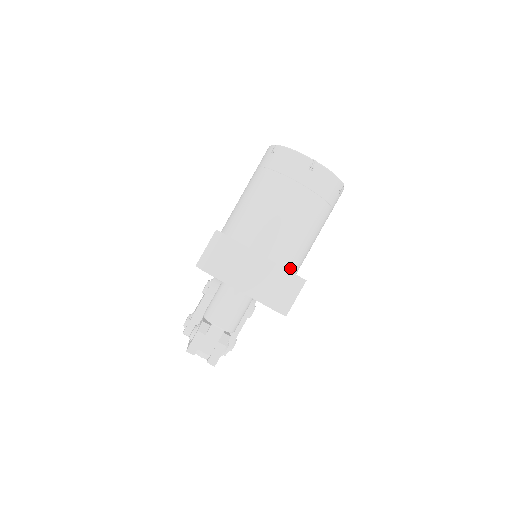
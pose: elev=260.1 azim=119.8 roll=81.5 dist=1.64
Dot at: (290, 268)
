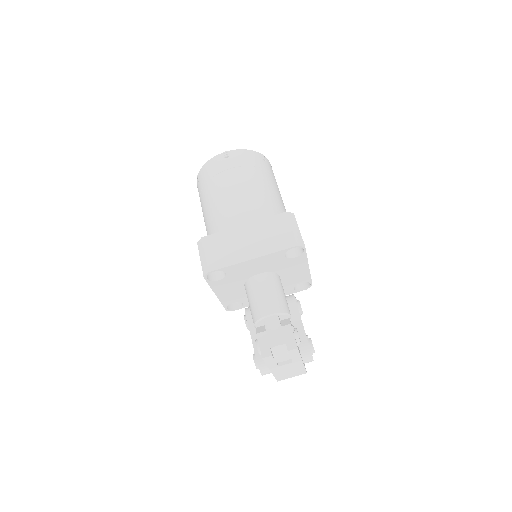
Dot at: occluded
